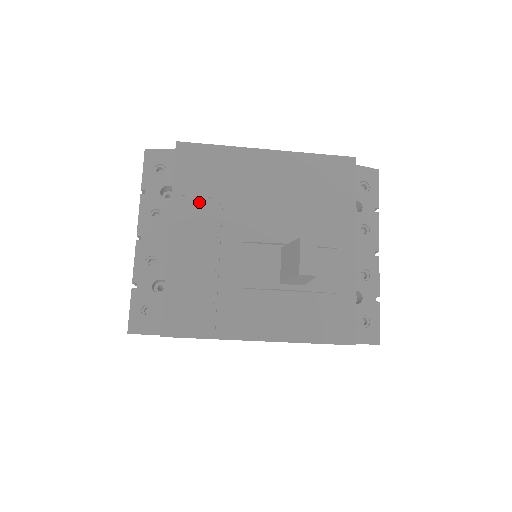
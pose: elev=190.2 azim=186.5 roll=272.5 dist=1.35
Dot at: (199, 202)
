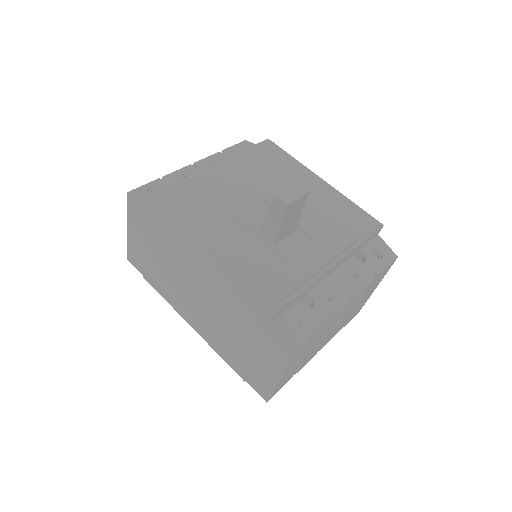
Dot at: (250, 166)
